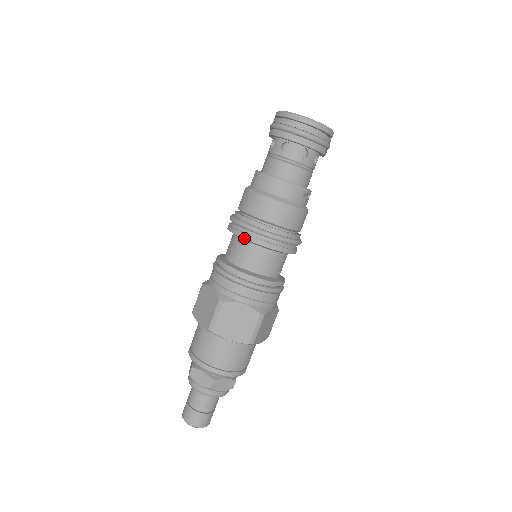
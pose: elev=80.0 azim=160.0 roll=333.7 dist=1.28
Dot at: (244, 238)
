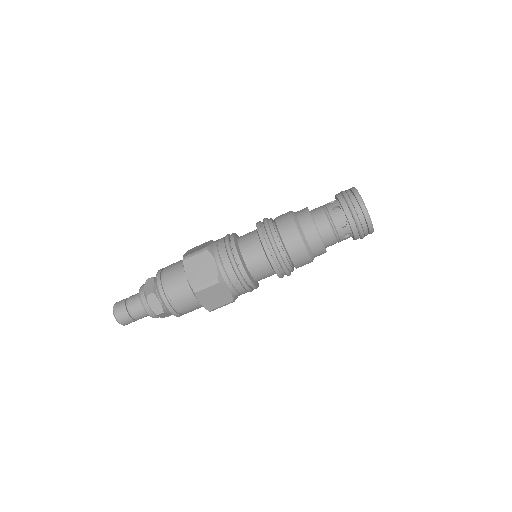
Dot at: (268, 256)
